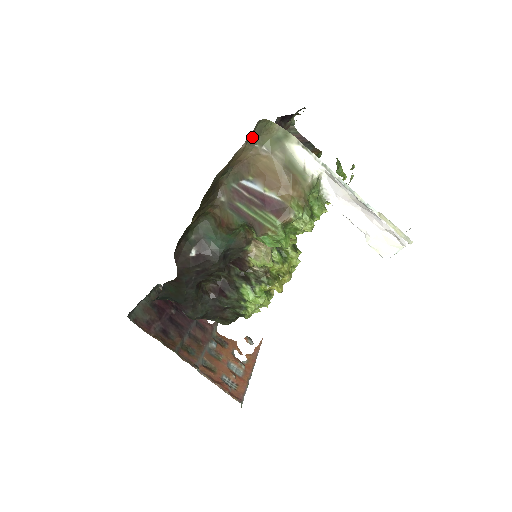
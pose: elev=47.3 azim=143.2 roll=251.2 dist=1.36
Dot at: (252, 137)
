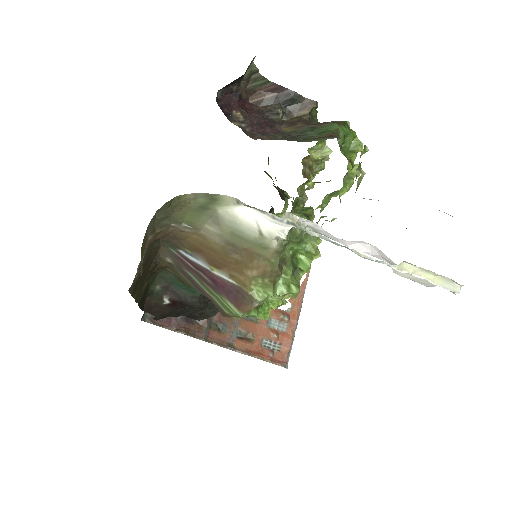
Dot at: (157, 224)
